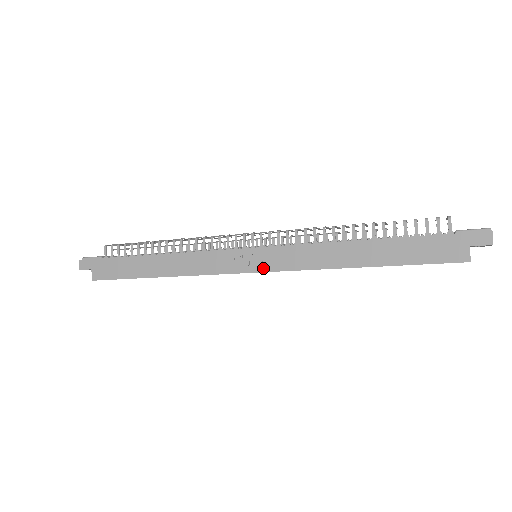
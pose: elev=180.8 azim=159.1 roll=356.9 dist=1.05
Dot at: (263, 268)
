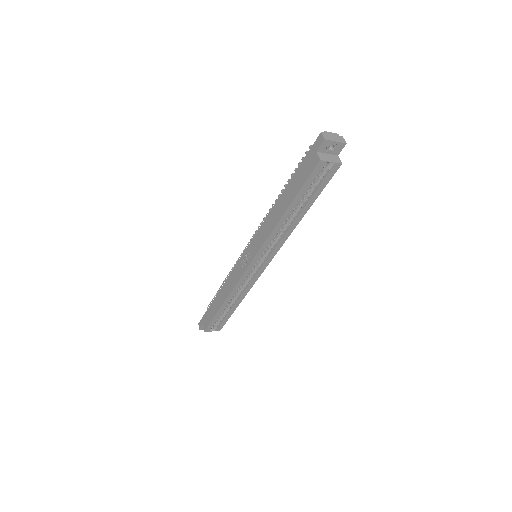
Dot at: (252, 258)
